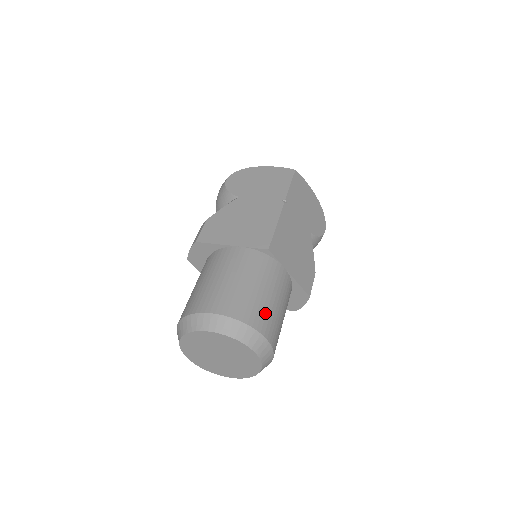
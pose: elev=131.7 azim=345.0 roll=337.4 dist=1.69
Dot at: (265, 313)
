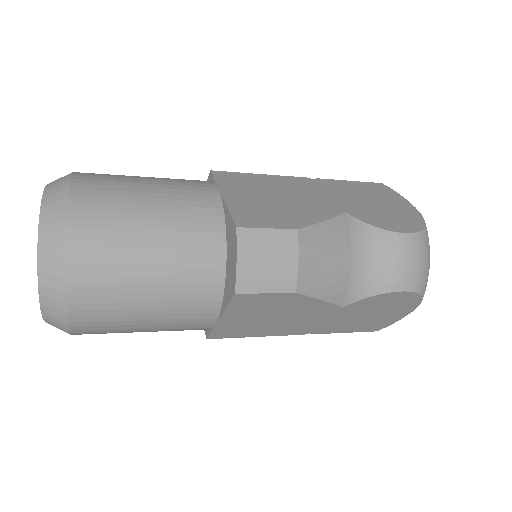
Dot at: (111, 178)
